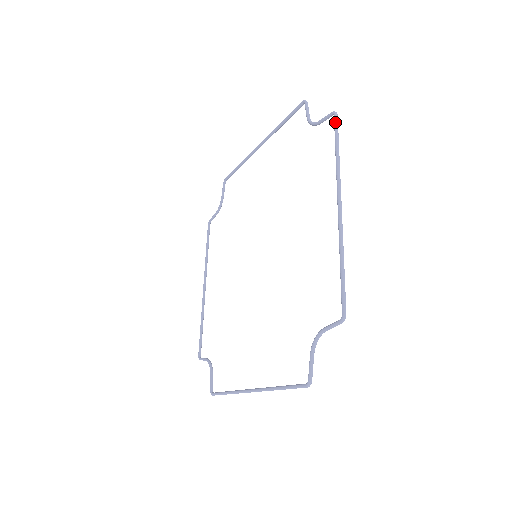
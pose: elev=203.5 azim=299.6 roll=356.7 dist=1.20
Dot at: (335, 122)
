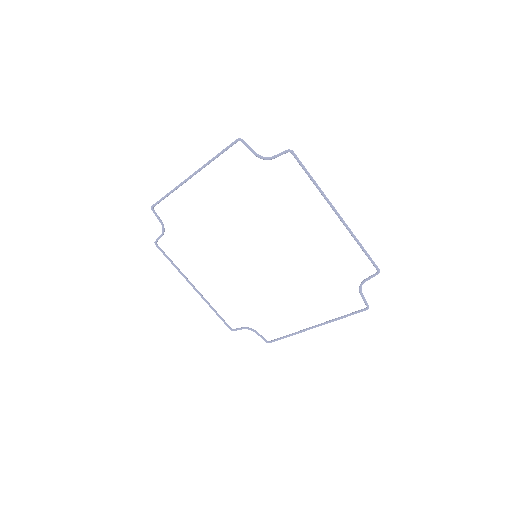
Dot at: occluded
